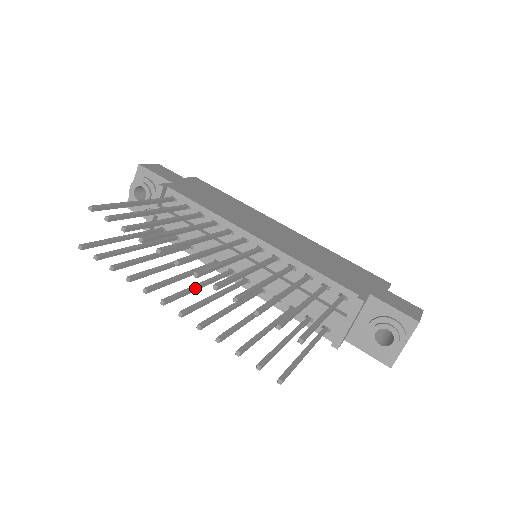
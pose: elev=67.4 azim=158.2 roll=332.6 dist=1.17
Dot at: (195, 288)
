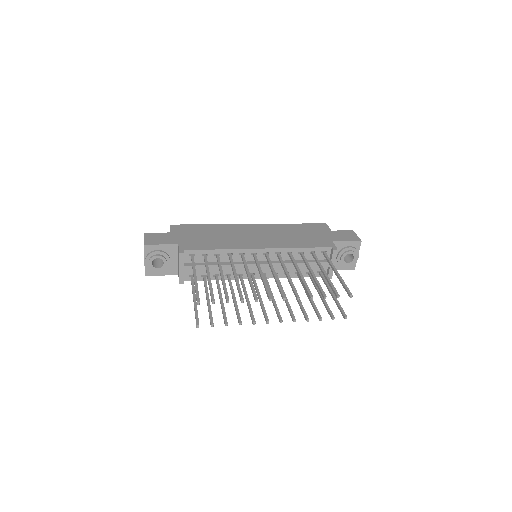
Dot at: (262, 301)
